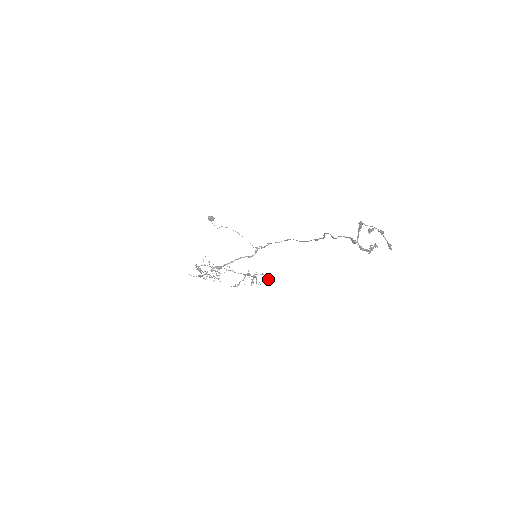
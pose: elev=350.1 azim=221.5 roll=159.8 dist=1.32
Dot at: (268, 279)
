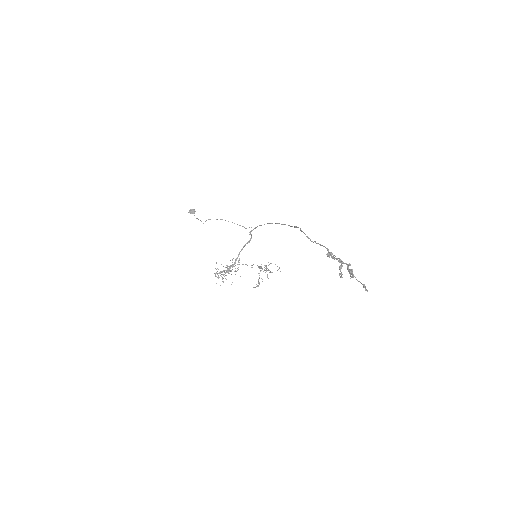
Dot at: occluded
